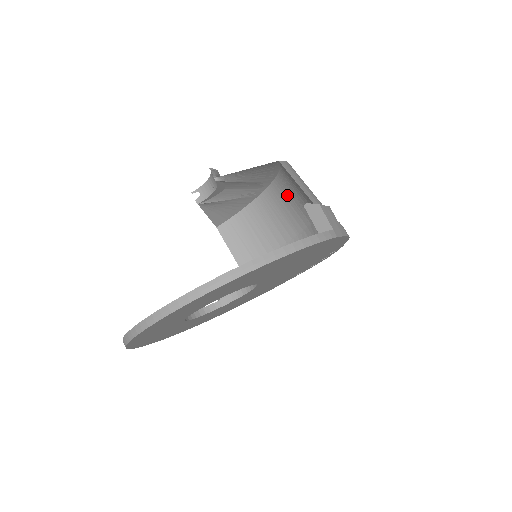
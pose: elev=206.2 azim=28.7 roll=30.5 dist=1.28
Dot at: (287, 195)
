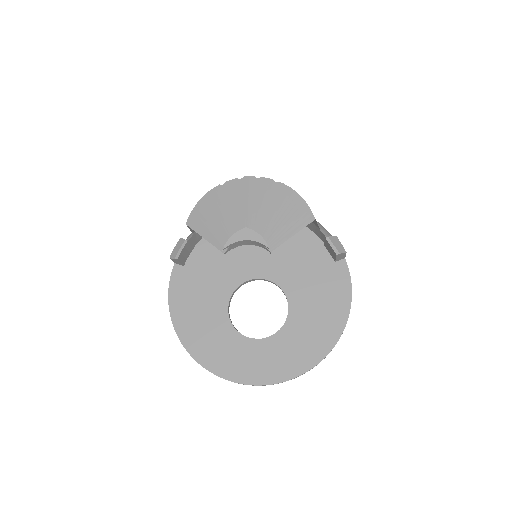
Dot at: occluded
